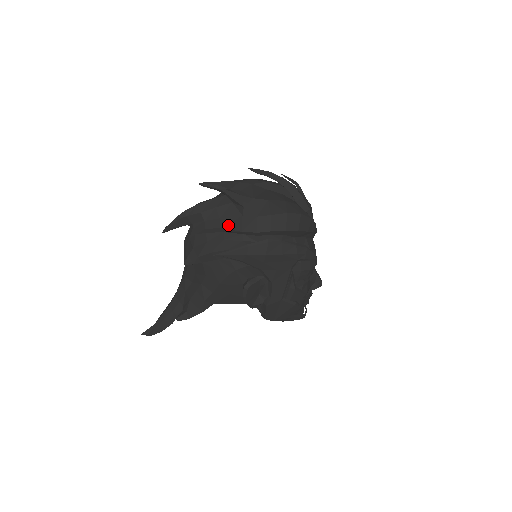
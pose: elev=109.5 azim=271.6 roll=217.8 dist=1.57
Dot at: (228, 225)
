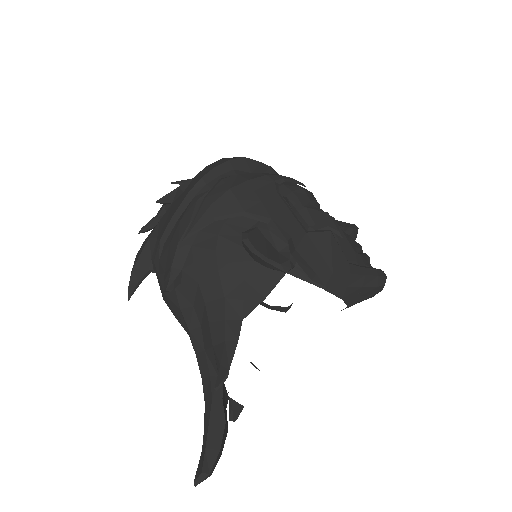
Dot at: (176, 209)
